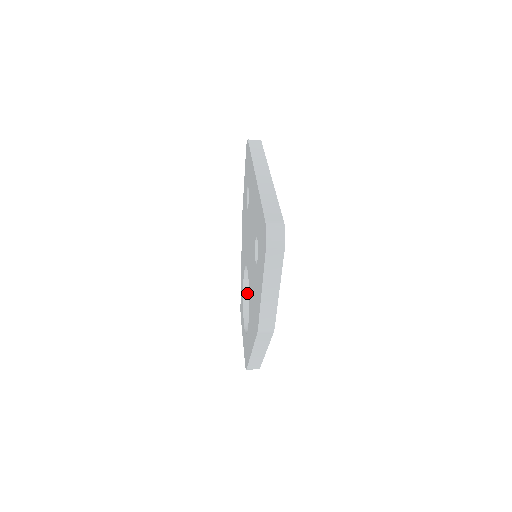
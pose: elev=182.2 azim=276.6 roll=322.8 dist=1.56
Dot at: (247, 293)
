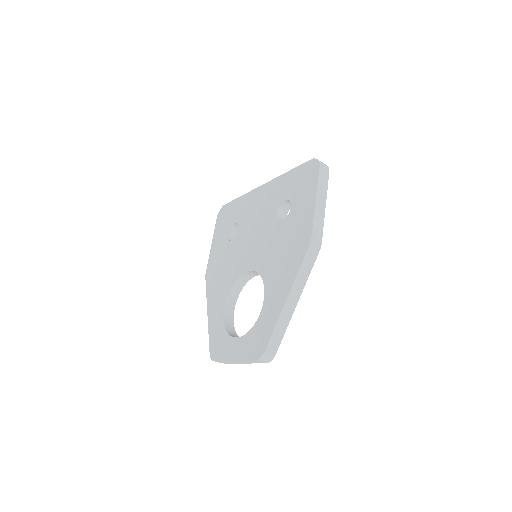
Dot at: (227, 323)
